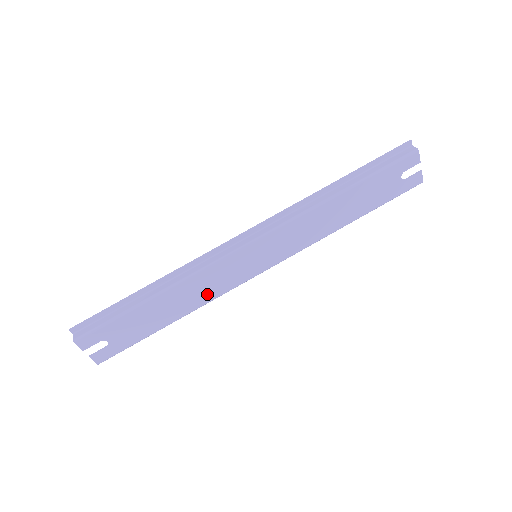
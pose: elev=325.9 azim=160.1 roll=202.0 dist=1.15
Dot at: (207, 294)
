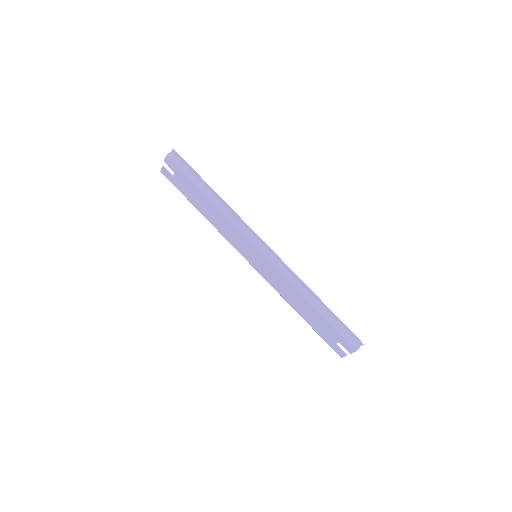
Dot at: (223, 230)
